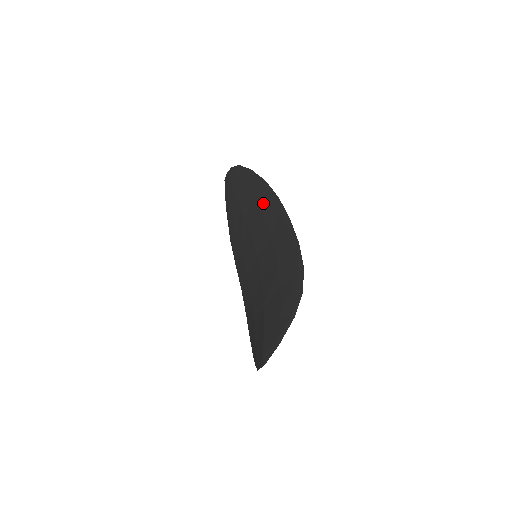
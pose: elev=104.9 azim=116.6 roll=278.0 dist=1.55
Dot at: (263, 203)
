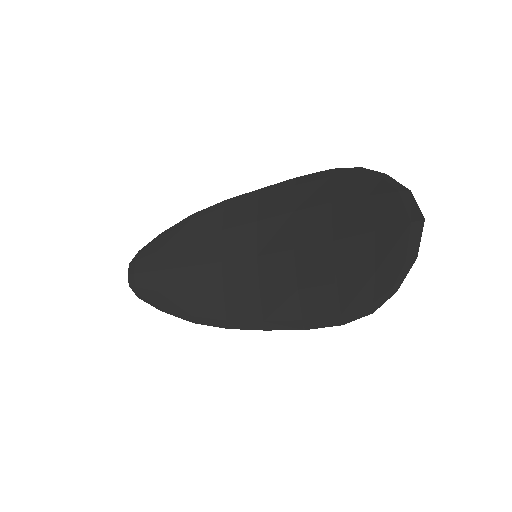
Dot at: (210, 224)
